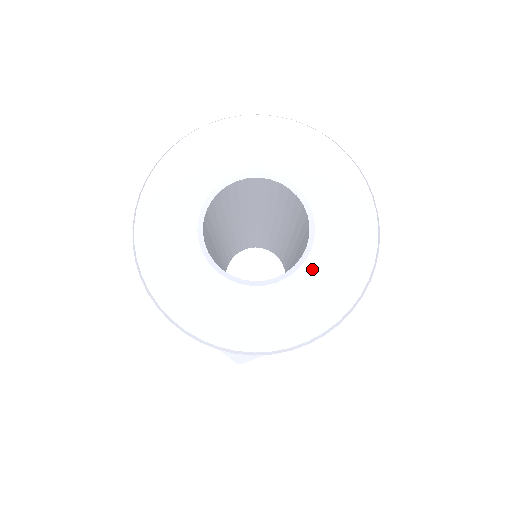
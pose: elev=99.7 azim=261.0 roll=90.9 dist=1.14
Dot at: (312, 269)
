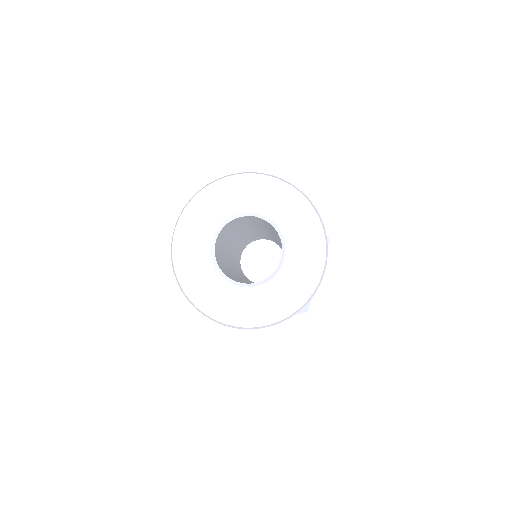
Dot at: (279, 281)
